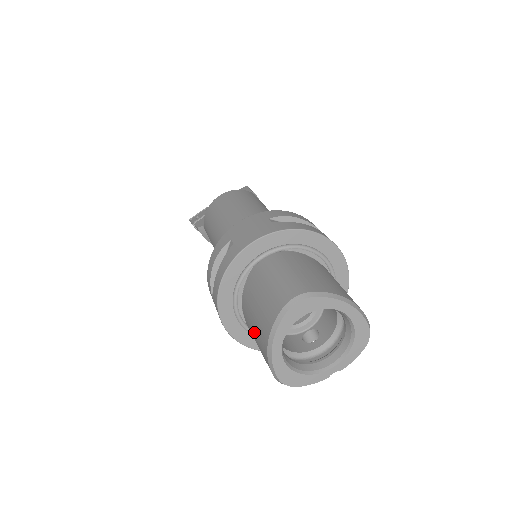
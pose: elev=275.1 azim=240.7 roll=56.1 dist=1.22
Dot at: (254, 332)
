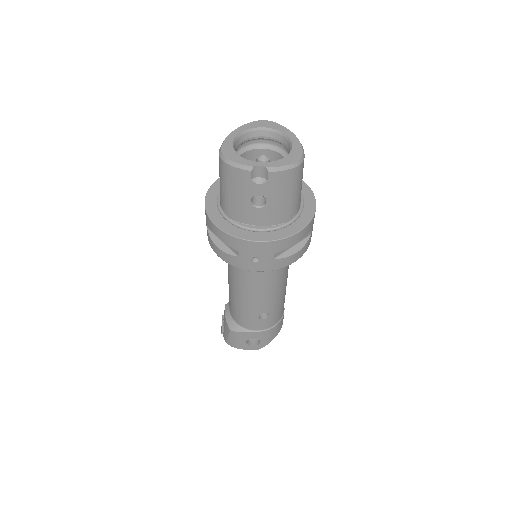
Dot at: occluded
